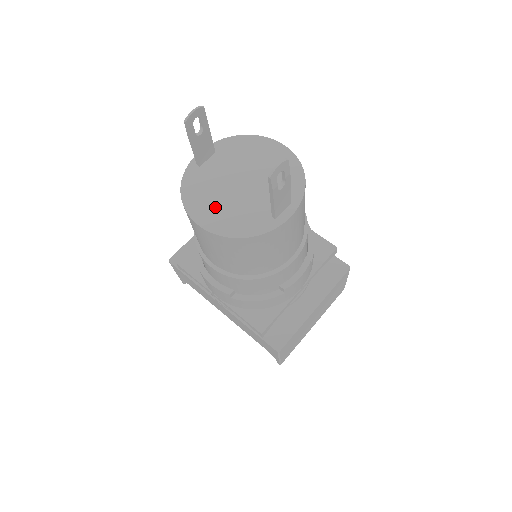
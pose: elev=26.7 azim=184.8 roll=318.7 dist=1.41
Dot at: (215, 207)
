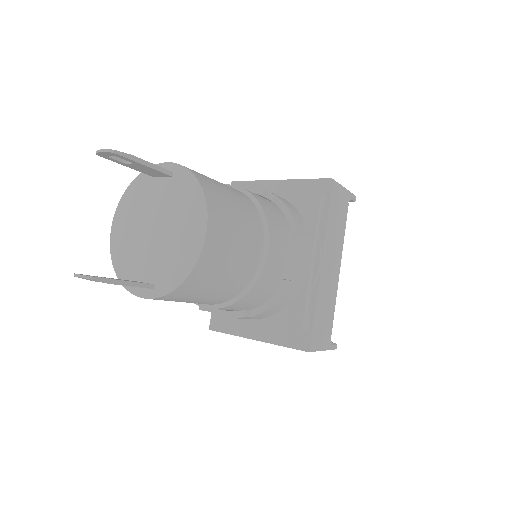
Dot at: (128, 226)
